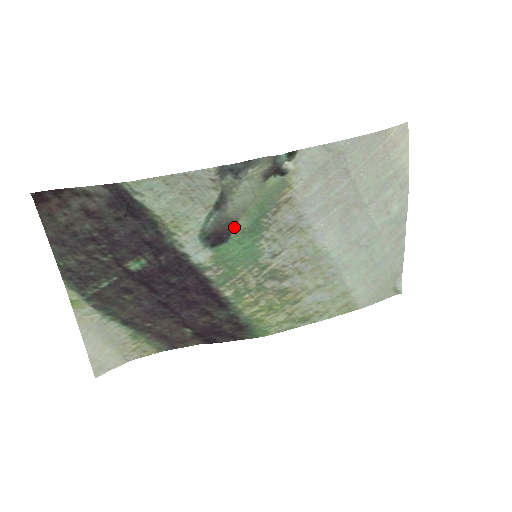
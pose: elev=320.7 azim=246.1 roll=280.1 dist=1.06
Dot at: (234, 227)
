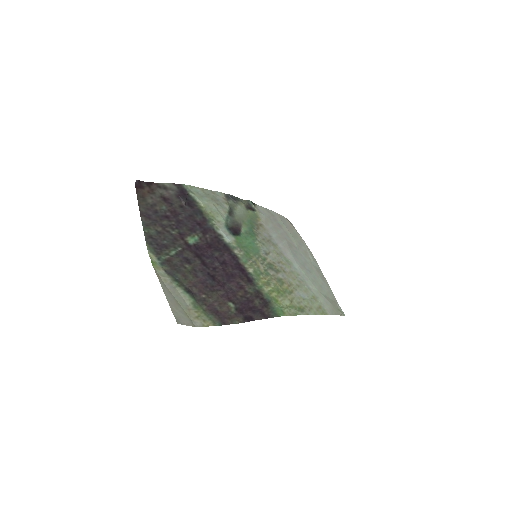
Dot at: (241, 229)
